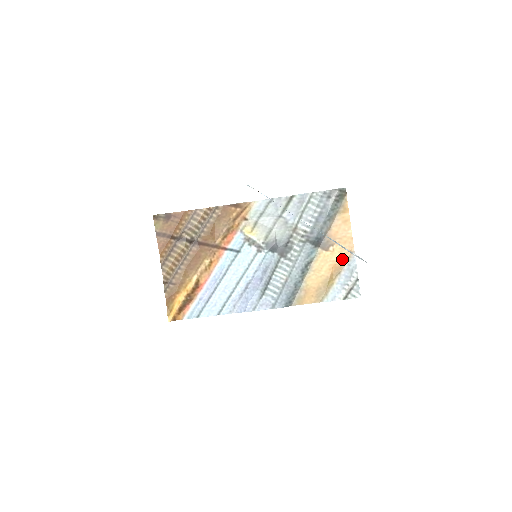
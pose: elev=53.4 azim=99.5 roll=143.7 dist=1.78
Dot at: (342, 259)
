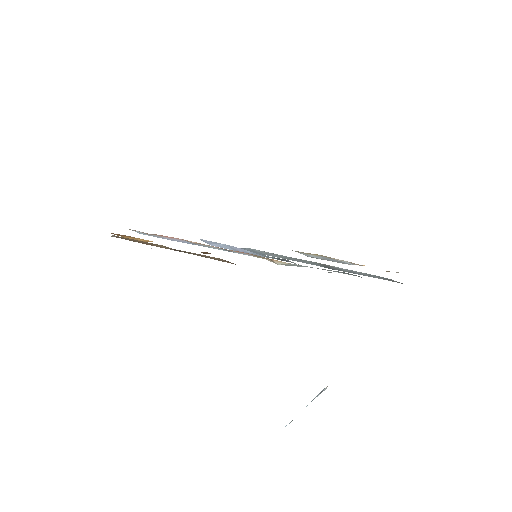
Dot at: occluded
